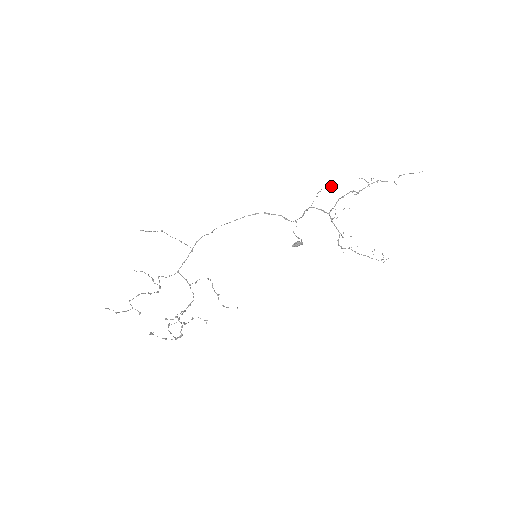
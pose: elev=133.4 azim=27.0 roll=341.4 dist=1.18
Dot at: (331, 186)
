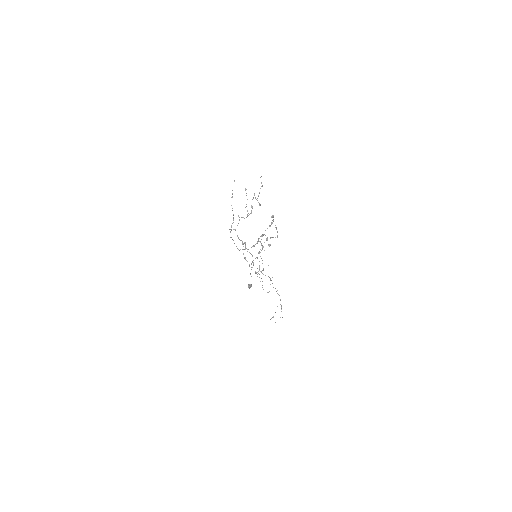
Dot at: occluded
